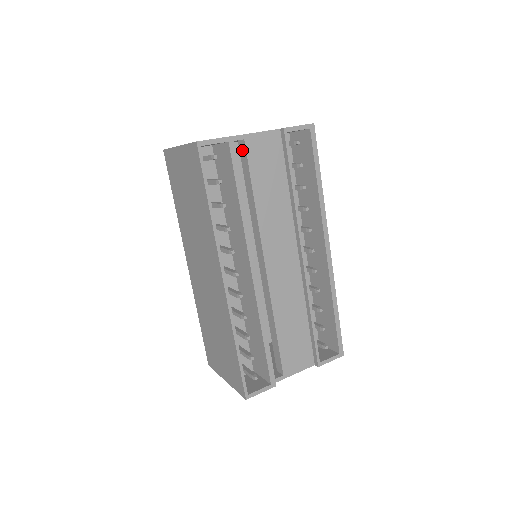
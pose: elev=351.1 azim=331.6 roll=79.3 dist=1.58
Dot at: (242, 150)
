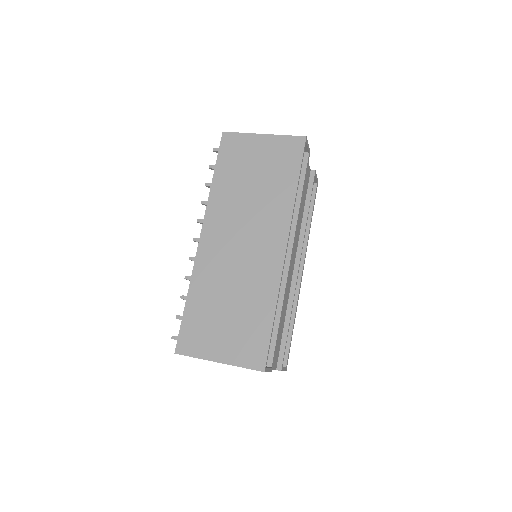
Dot at: occluded
